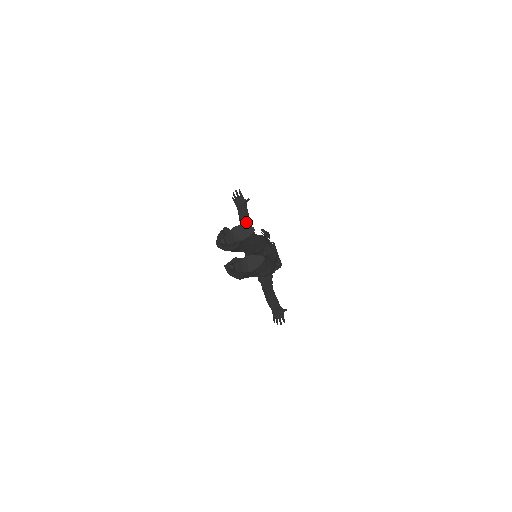
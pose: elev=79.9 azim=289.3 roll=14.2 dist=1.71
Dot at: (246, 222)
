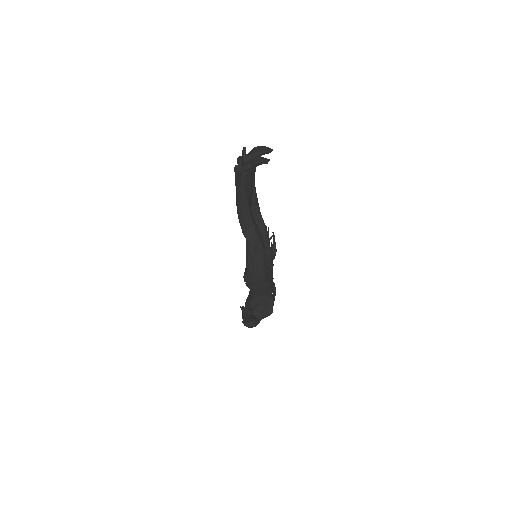
Dot at: occluded
